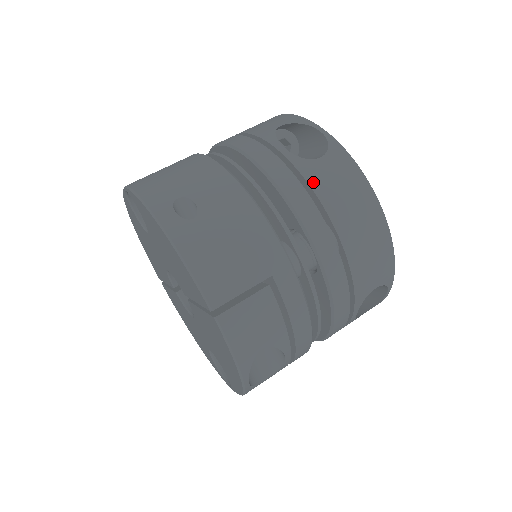
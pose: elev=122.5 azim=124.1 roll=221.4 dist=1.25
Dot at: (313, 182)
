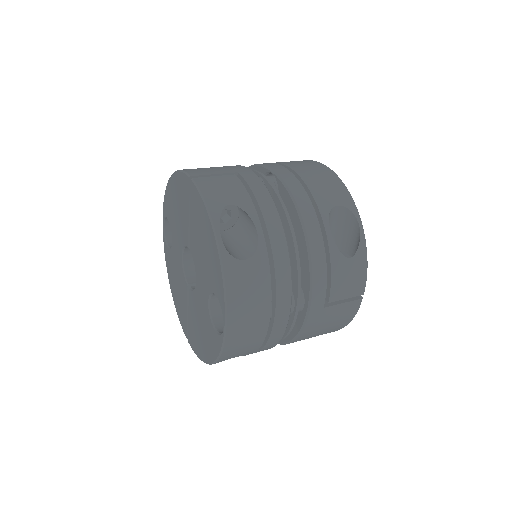
Dot at: occluded
